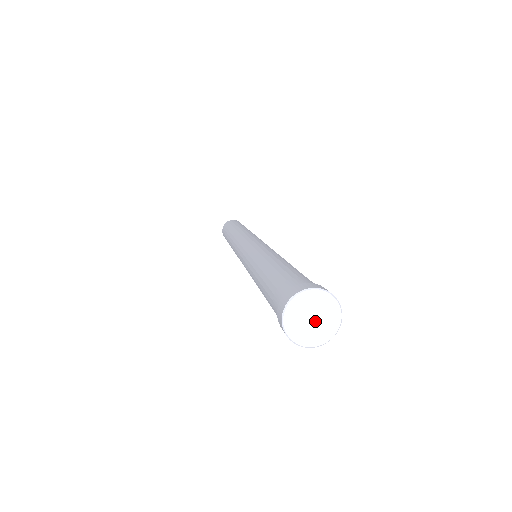
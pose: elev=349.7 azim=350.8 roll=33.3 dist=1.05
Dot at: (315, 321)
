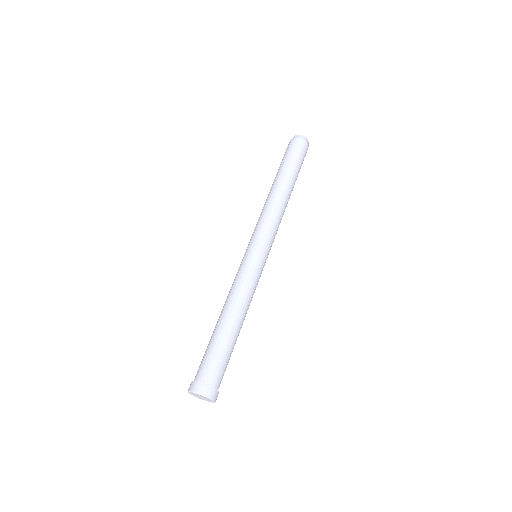
Dot at: (202, 398)
